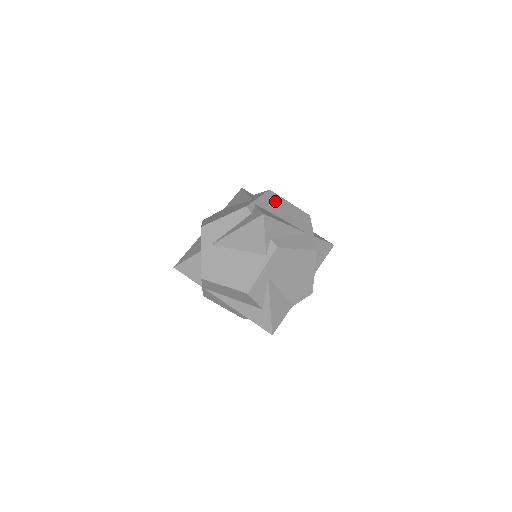
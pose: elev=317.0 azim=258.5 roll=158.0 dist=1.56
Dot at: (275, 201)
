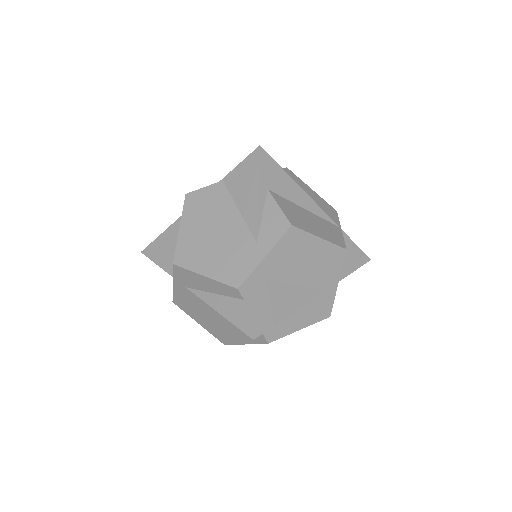
Dot at: (294, 249)
